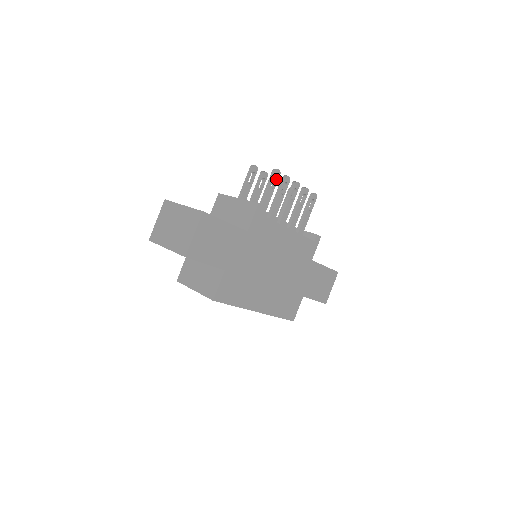
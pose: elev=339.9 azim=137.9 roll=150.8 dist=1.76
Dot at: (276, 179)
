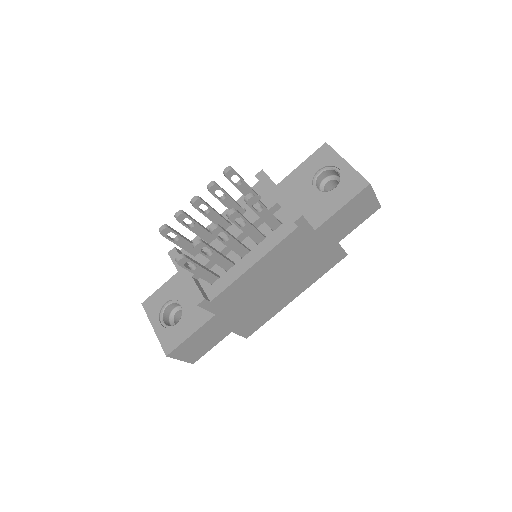
Dot at: (189, 261)
